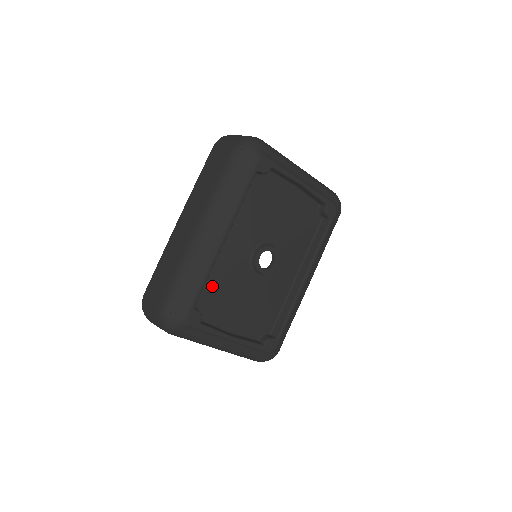
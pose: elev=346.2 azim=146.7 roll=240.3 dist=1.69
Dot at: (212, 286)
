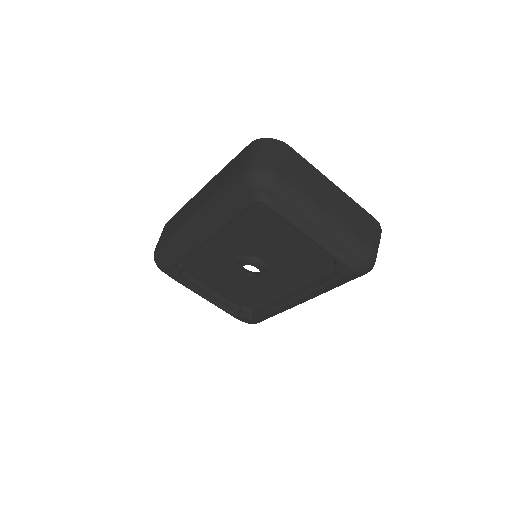
Dot at: (197, 260)
